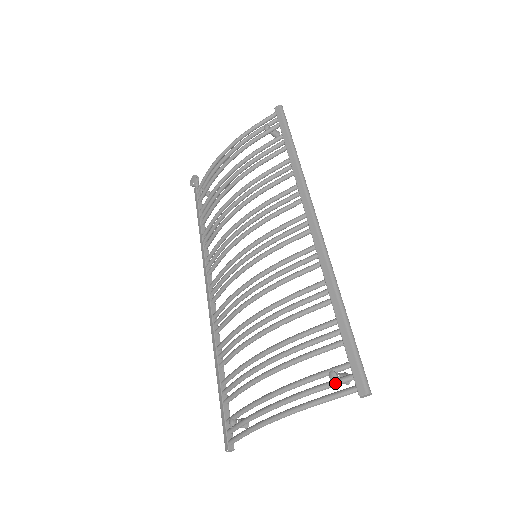
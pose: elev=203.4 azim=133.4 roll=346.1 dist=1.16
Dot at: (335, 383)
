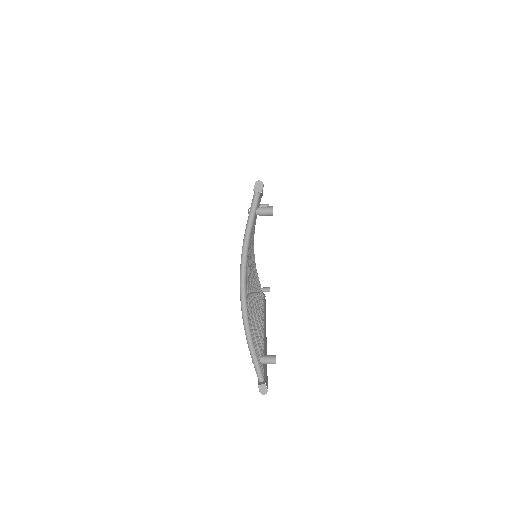
Dot at: occluded
